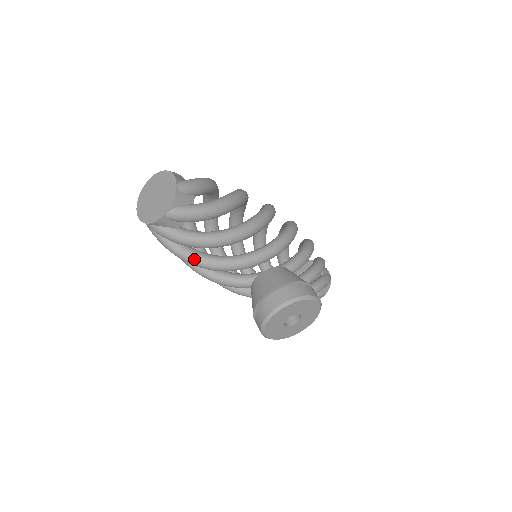
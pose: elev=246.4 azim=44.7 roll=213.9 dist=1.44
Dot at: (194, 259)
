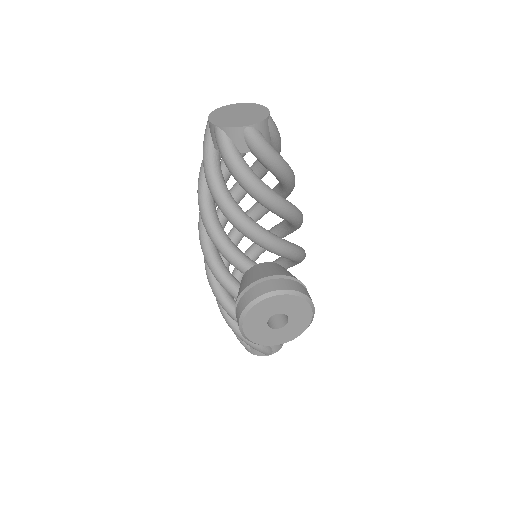
Dot at: (226, 198)
